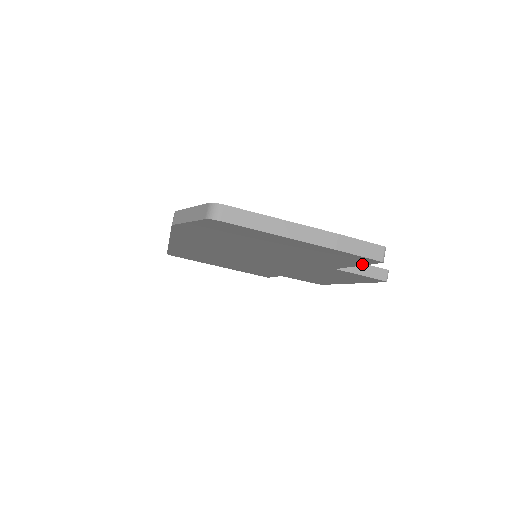
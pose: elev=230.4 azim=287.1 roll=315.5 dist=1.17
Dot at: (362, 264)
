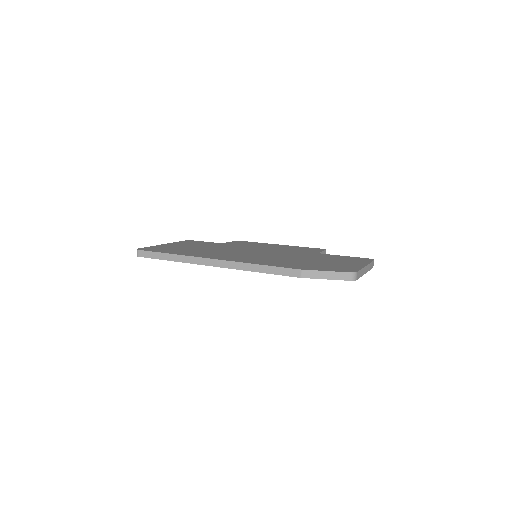
Dot at: occluded
